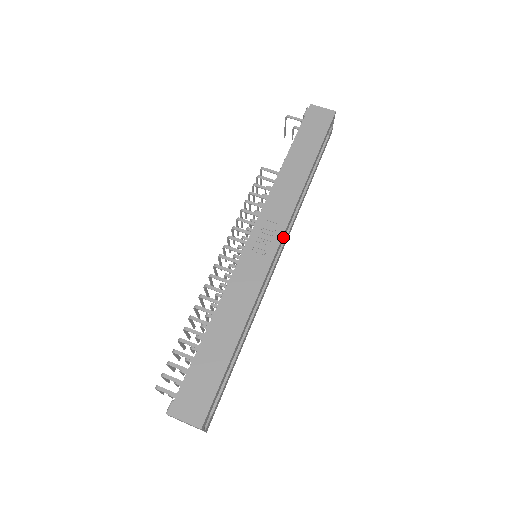
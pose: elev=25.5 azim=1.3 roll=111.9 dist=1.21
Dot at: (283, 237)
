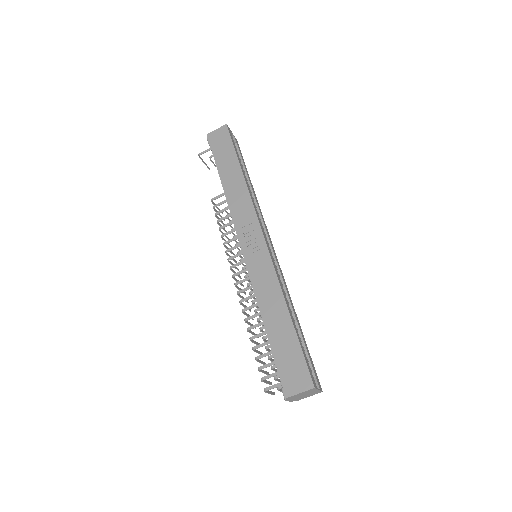
Dot at: (262, 229)
